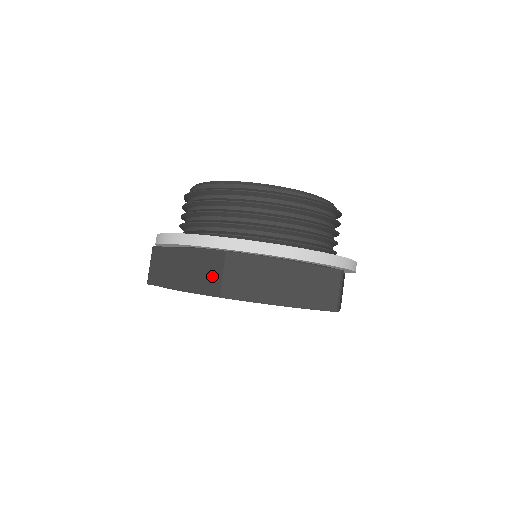
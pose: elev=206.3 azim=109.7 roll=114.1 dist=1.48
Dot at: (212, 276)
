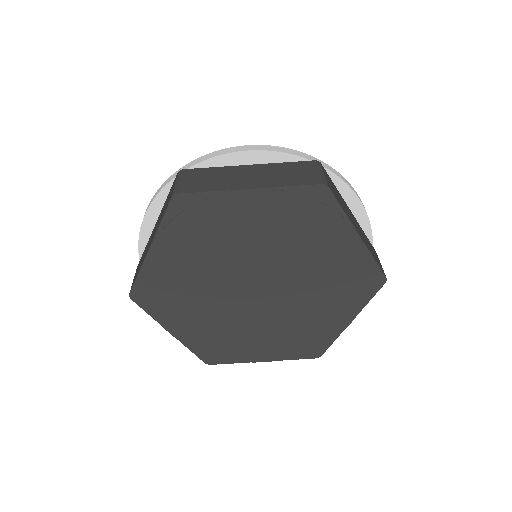
Dot at: (169, 198)
